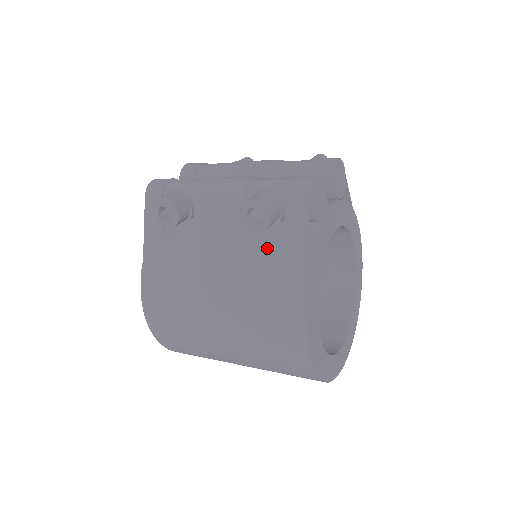
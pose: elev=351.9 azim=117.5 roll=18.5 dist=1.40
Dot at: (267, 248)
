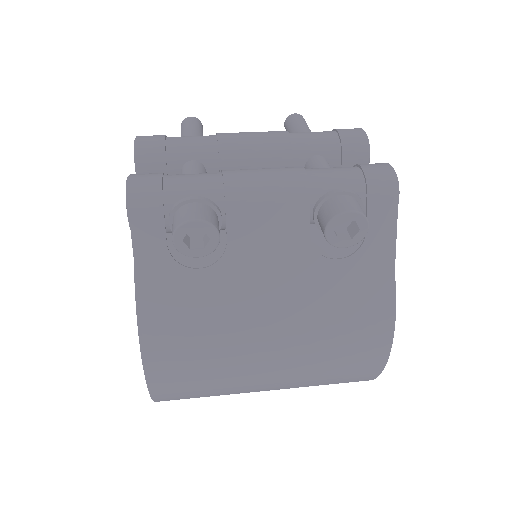
Dot at: (344, 263)
